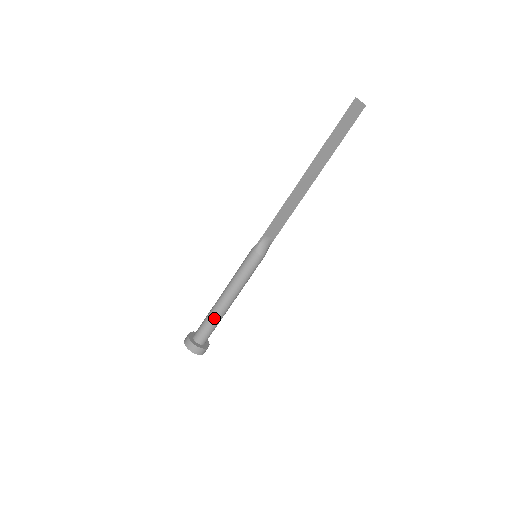
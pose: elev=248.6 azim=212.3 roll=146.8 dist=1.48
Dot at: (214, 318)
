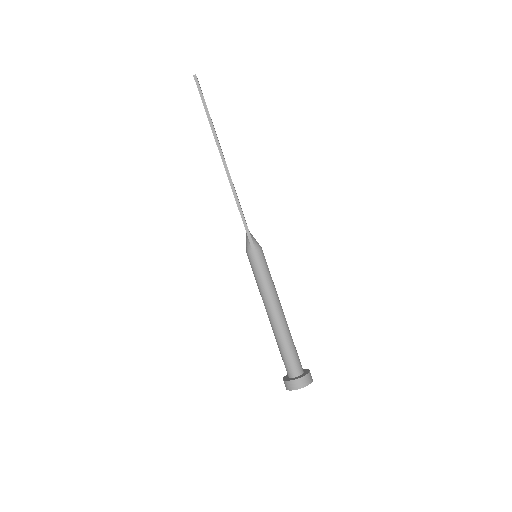
Dot at: (289, 337)
